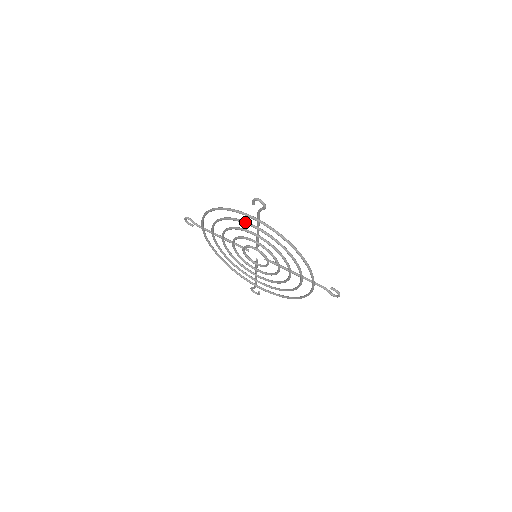
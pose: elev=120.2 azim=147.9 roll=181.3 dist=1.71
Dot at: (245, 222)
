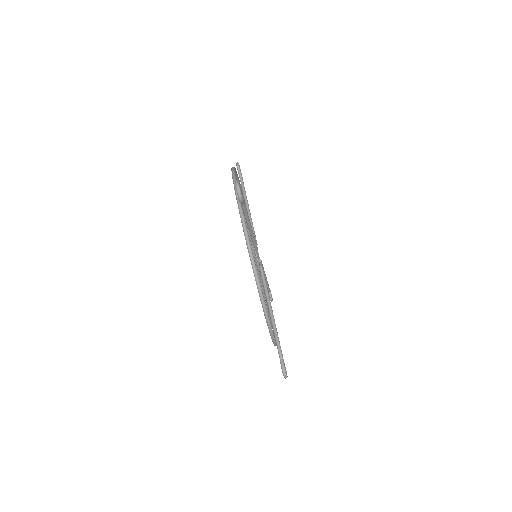
Dot at: occluded
